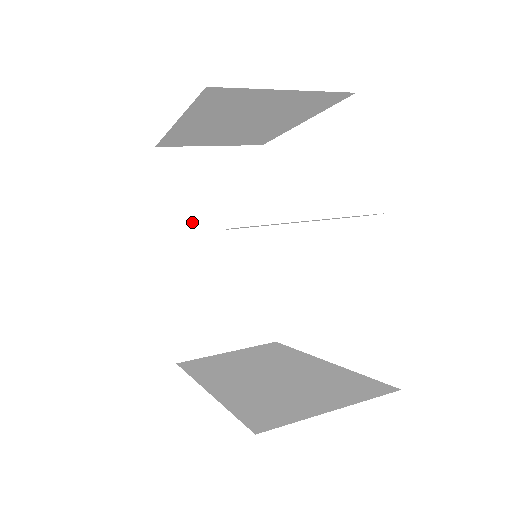
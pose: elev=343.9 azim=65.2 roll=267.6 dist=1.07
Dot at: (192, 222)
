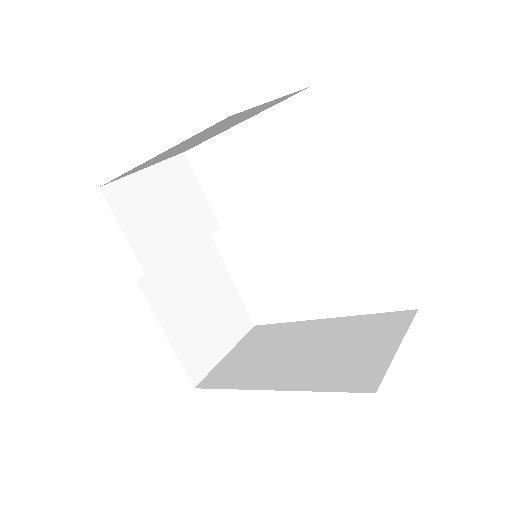
Dot at: (160, 249)
